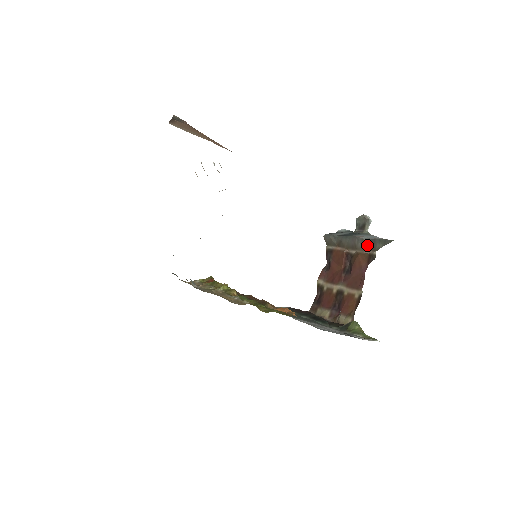
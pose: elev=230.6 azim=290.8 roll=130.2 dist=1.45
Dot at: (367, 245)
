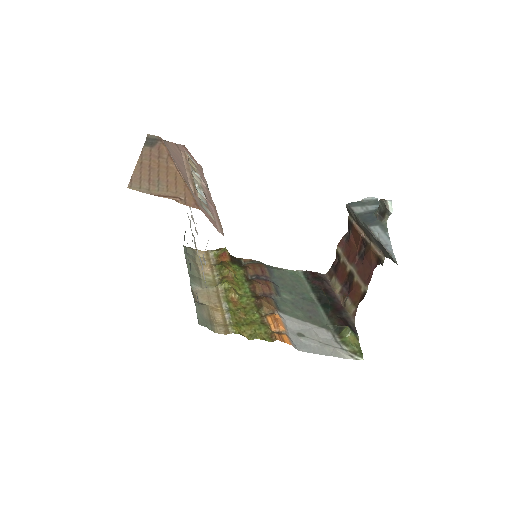
Dot at: (379, 245)
